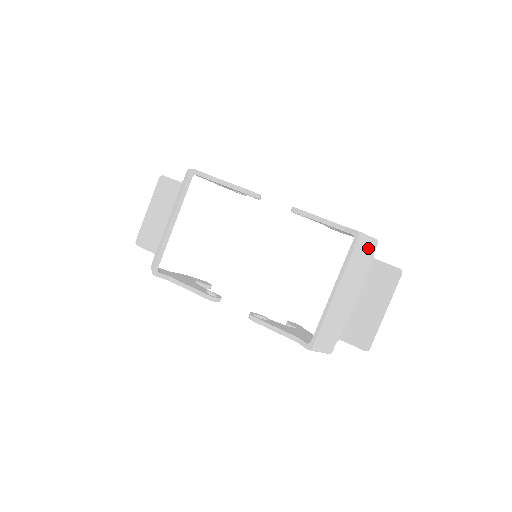
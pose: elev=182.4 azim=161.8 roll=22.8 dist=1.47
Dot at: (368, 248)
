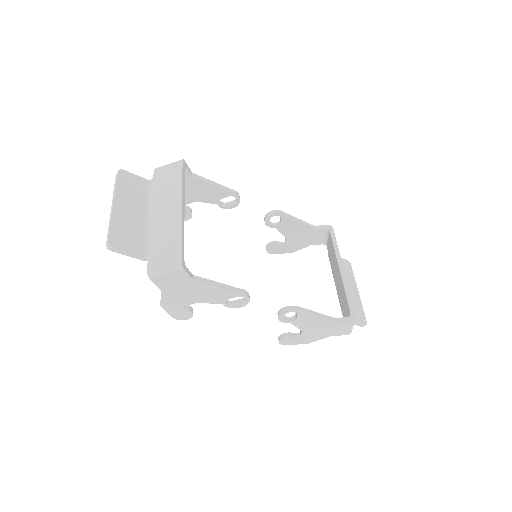
Dot at: occluded
